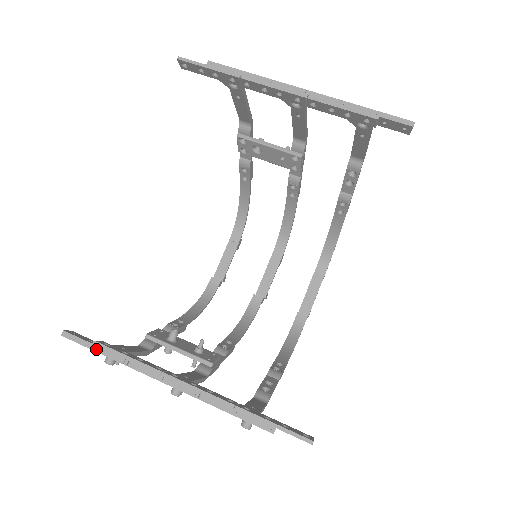
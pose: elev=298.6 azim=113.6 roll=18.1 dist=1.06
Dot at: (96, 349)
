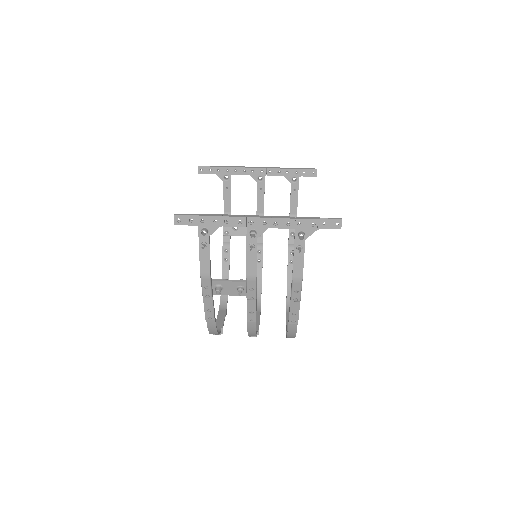
Dot at: (200, 215)
